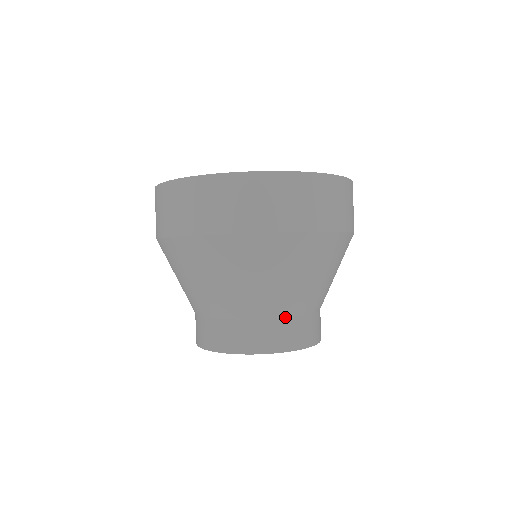
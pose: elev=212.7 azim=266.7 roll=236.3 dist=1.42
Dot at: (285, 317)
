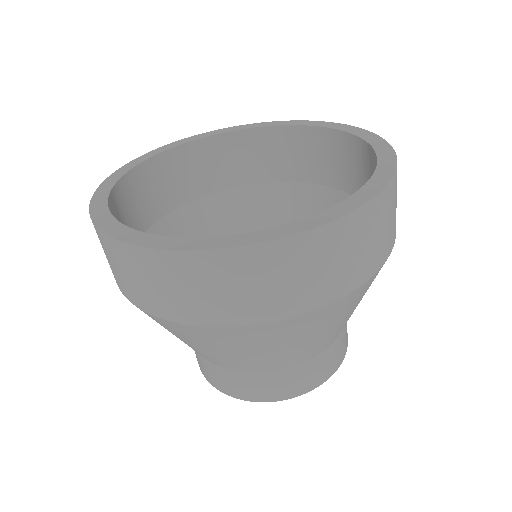
Dot at: (254, 372)
